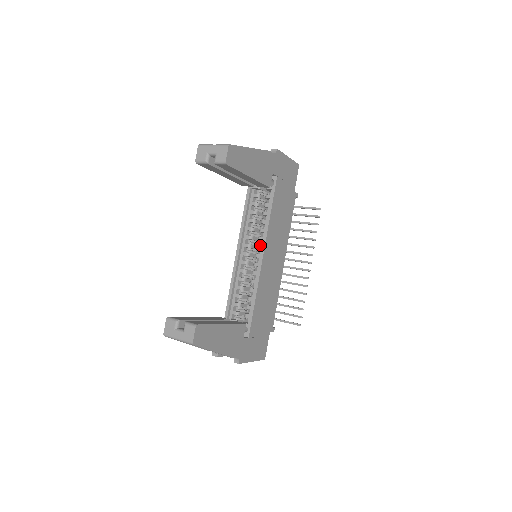
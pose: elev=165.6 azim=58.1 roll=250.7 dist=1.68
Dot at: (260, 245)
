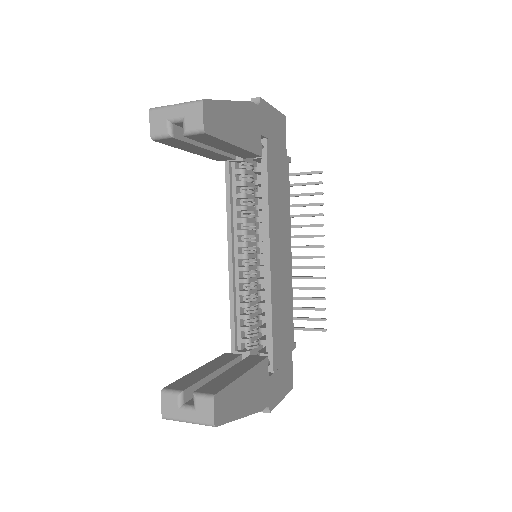
Dot at: (256, 239)
